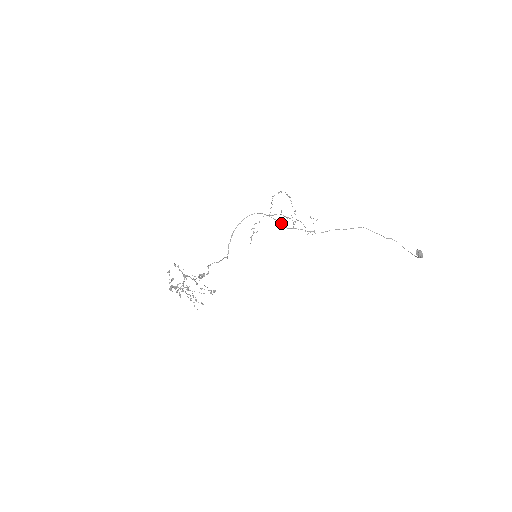
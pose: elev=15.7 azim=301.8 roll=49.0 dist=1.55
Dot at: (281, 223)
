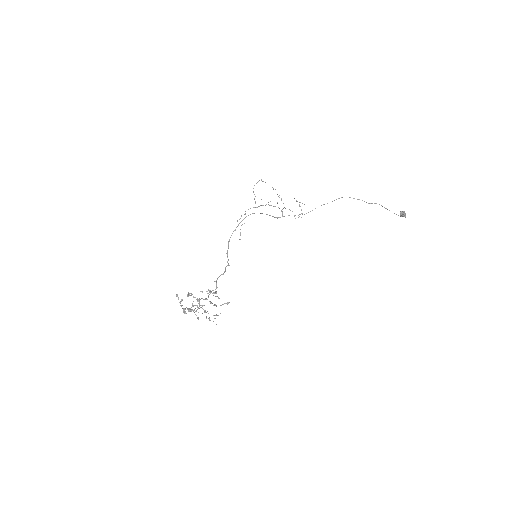
Dot at: occluded
